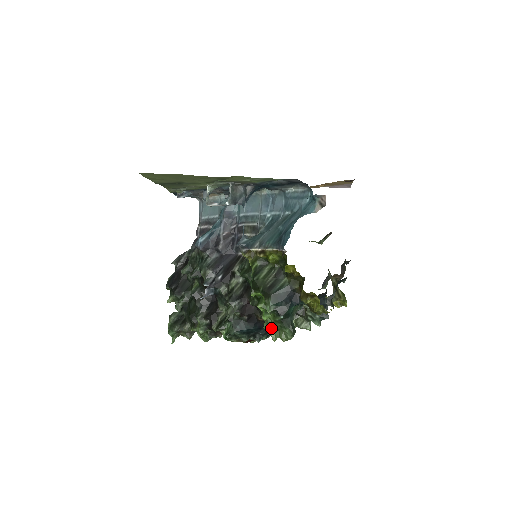
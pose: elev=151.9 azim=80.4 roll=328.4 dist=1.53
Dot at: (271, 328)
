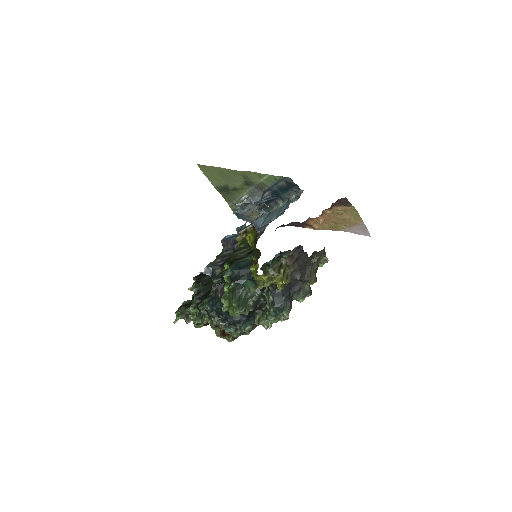
Dot at: (226, 299)
